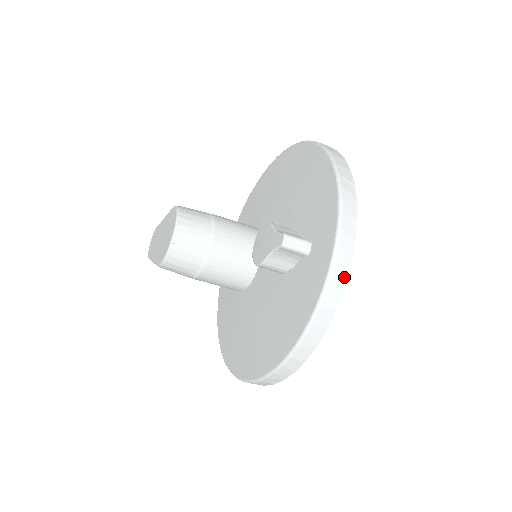
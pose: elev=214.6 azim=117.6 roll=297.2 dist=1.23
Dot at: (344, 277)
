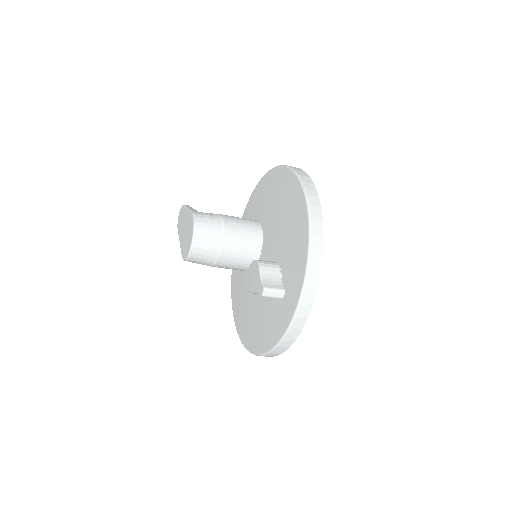
Dot at: (302, 326)
